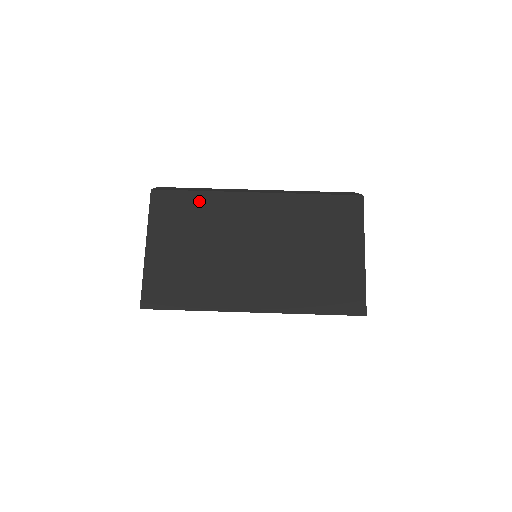
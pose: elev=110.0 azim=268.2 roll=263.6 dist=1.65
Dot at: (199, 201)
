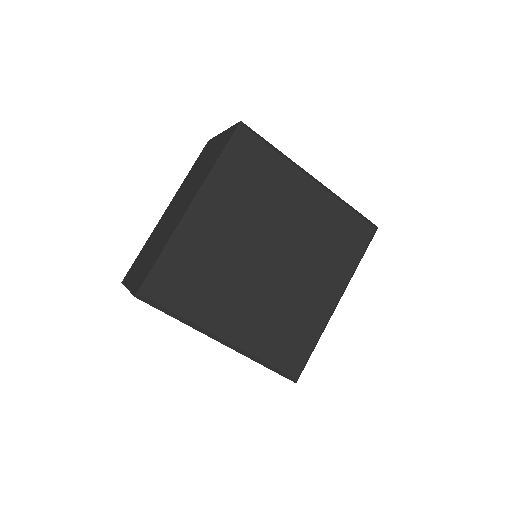
Dot at: occluded
